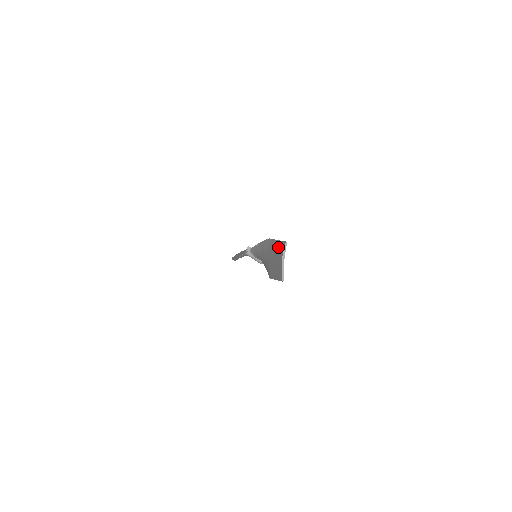
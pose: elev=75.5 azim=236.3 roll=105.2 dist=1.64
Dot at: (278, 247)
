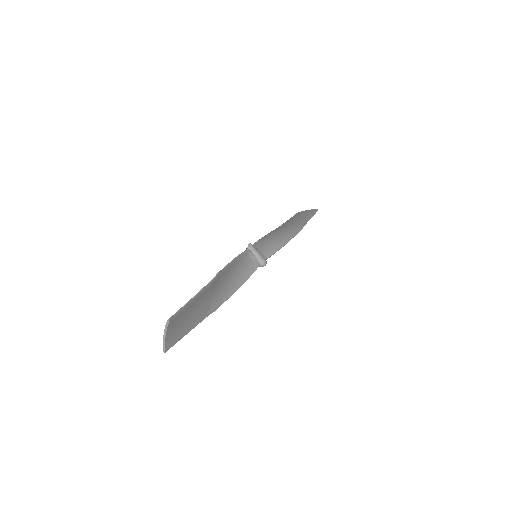
Dot at: (183, 308)
